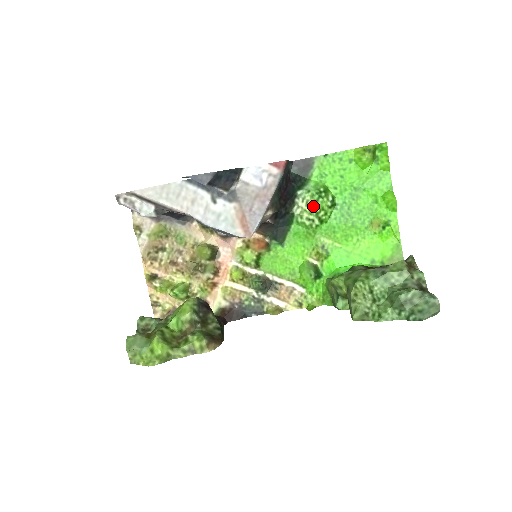
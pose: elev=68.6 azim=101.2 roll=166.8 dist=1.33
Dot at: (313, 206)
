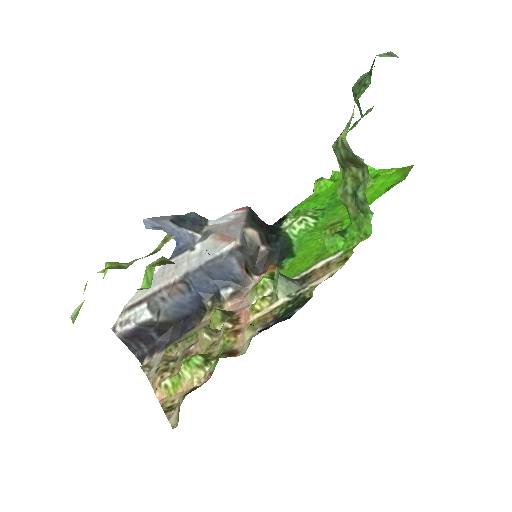
Dot at: (297, 215)
